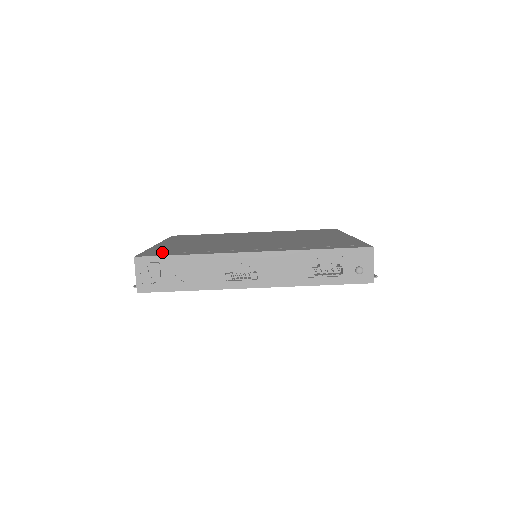
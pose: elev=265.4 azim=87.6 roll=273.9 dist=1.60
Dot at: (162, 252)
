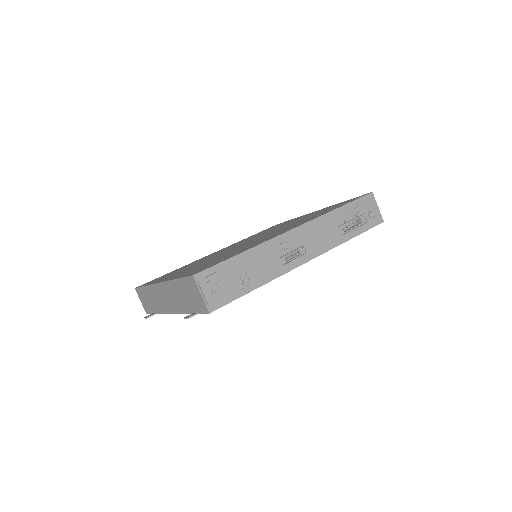
Dot at: (204, 267)
